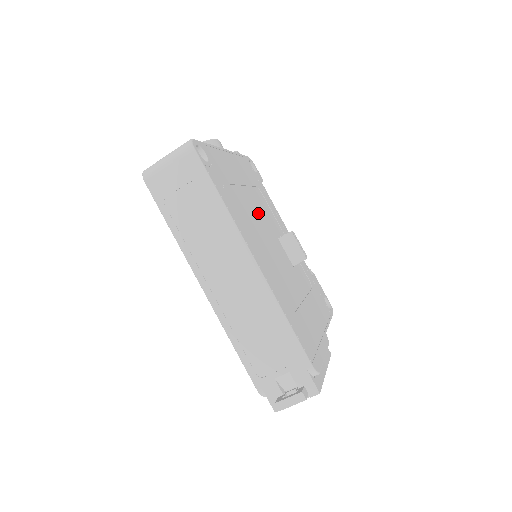
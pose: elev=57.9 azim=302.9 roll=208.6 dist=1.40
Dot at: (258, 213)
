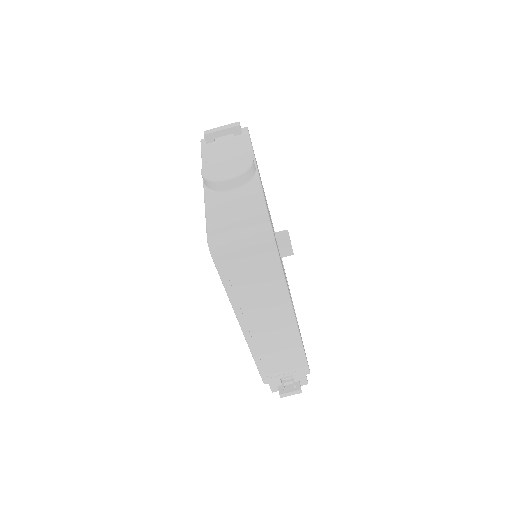
Dot at: occluded
